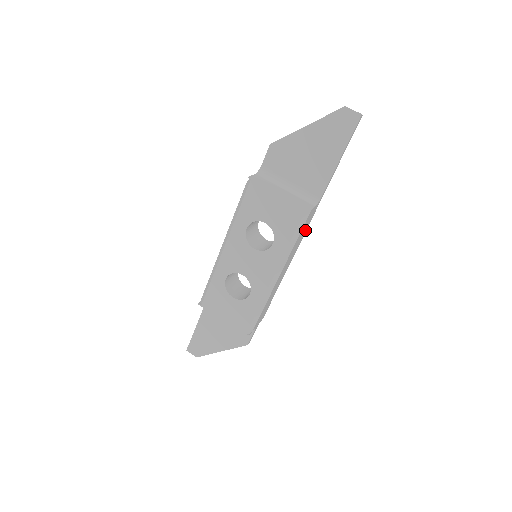
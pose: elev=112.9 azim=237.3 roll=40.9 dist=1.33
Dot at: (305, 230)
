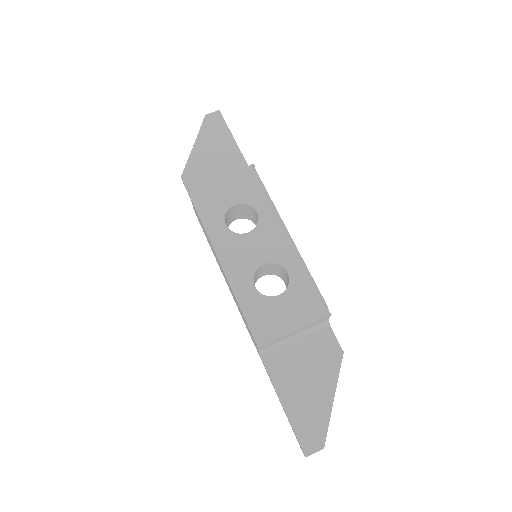
Dot at: occluded
